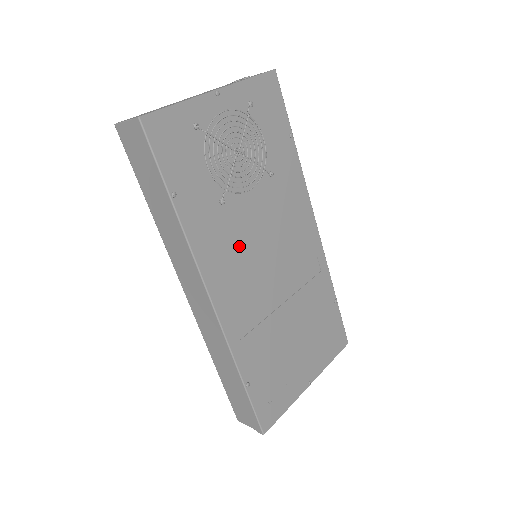
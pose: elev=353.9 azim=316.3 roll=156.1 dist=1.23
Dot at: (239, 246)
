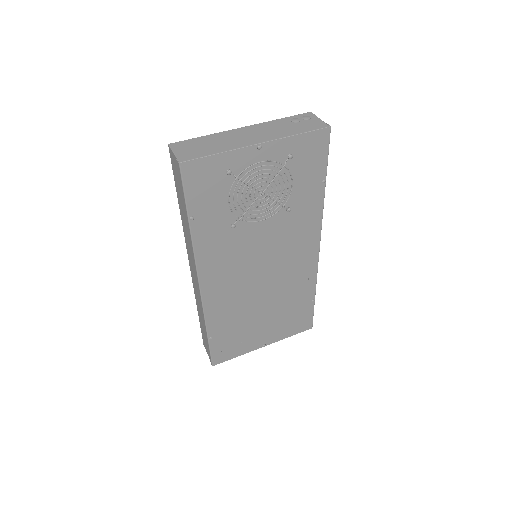
Dot at: (237, 256)
